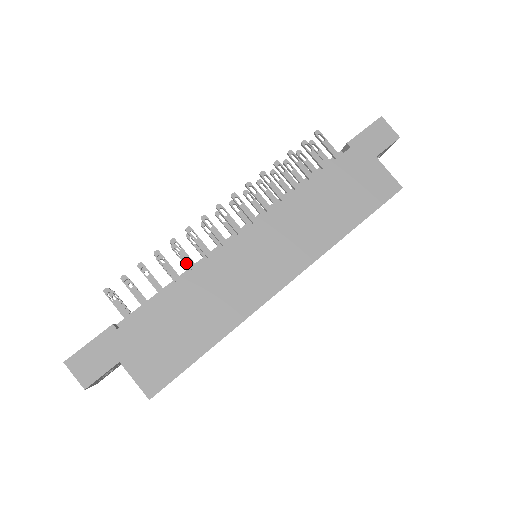
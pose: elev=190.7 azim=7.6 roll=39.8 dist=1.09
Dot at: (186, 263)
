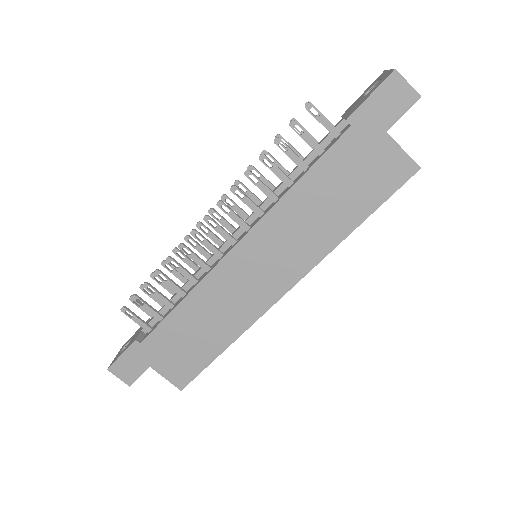
Dot at: (190, 265)
